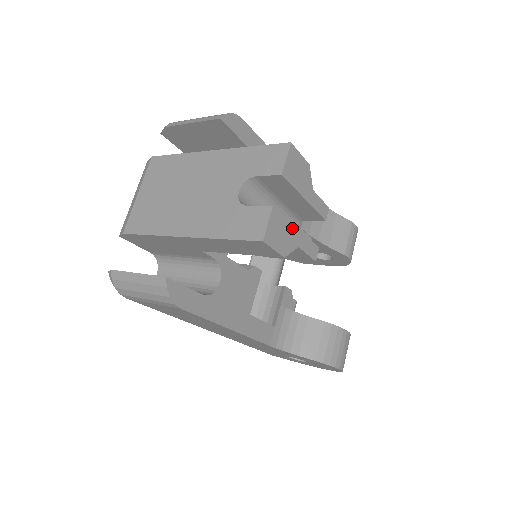
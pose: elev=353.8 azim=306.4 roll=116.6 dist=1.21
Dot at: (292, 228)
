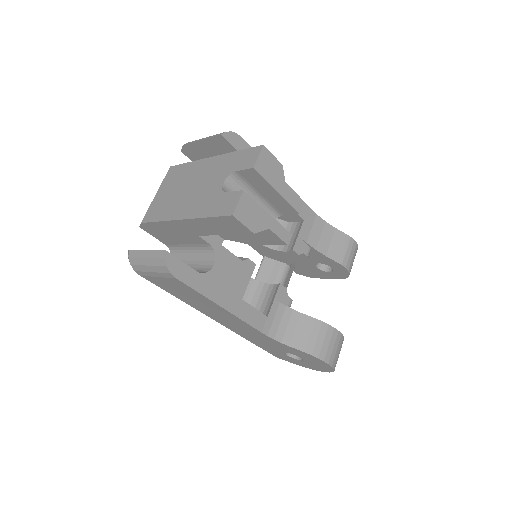
Dot at: (263, 212)
